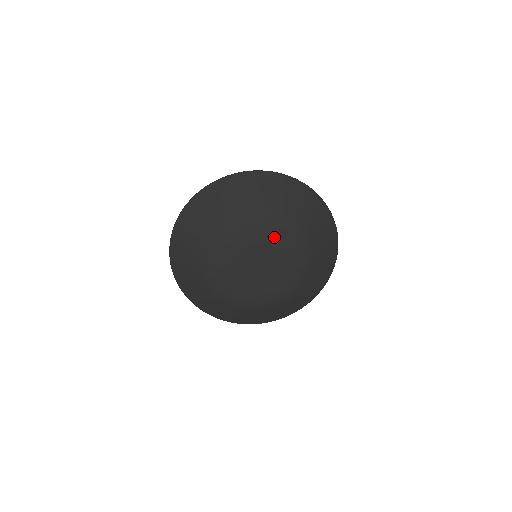
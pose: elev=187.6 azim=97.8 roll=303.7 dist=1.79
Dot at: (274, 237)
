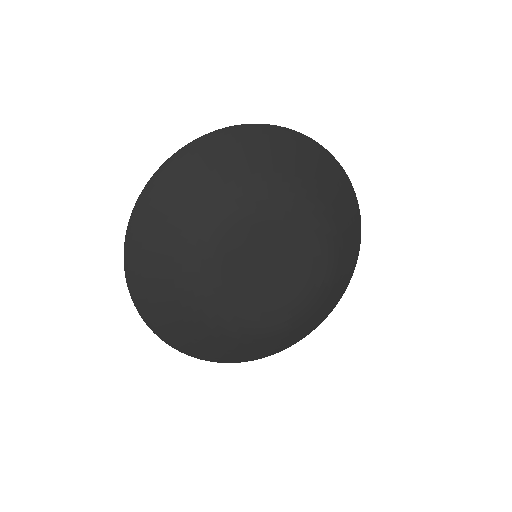
Dot at: (283, 217)
